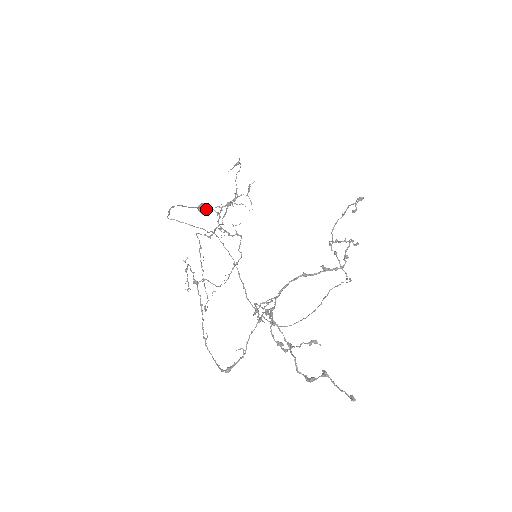
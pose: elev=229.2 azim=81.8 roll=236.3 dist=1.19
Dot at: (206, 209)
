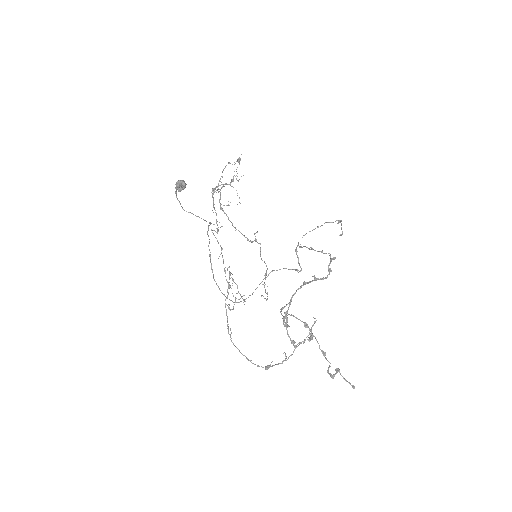
Dot at: (184, 187)
